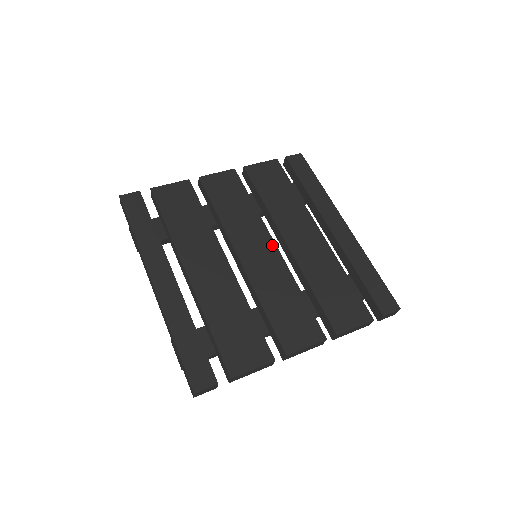
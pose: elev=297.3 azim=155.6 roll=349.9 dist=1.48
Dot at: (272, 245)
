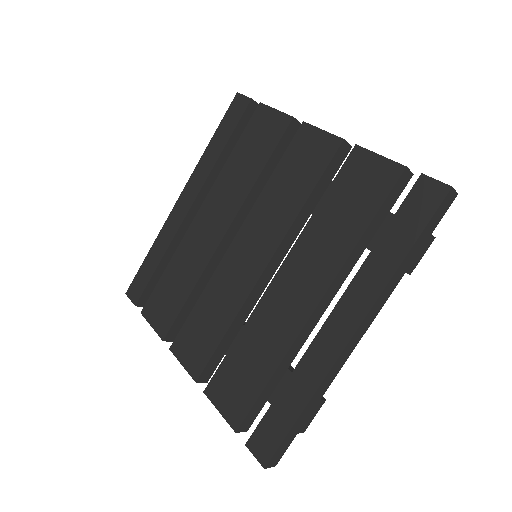
Dot at: (264, 262)
